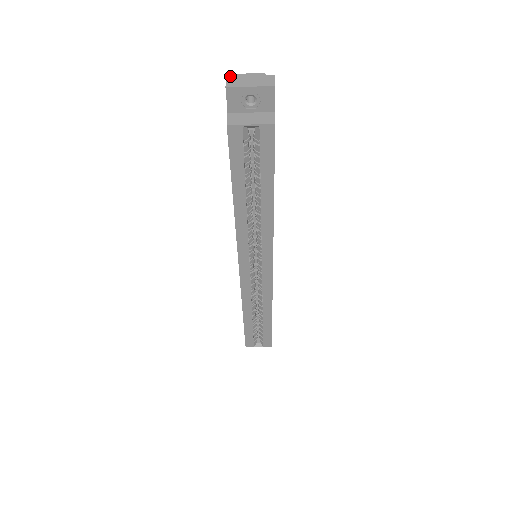
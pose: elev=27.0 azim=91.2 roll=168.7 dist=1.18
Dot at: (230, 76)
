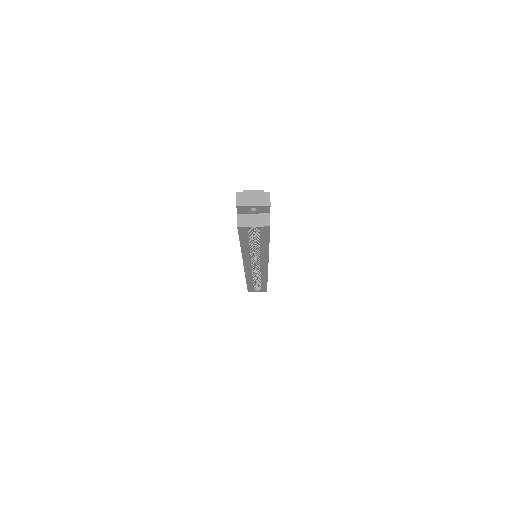
Dot at: (239, 193)
